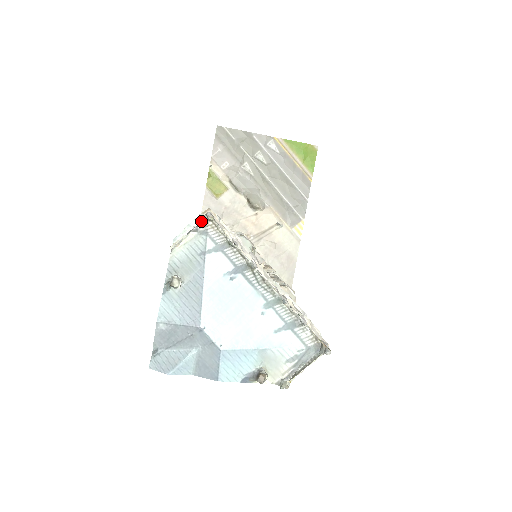
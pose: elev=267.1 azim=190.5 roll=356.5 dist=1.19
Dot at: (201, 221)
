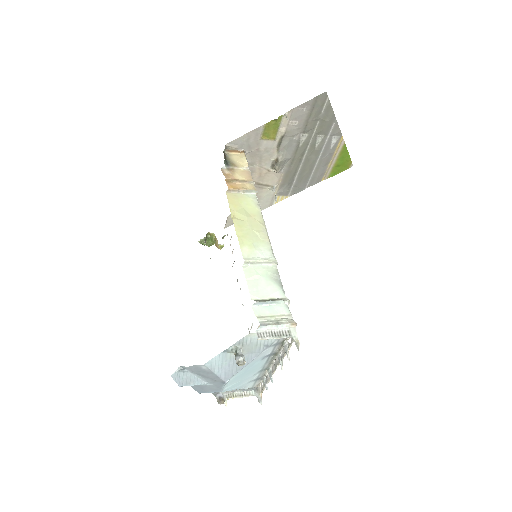
Dot at: (286, 331)
